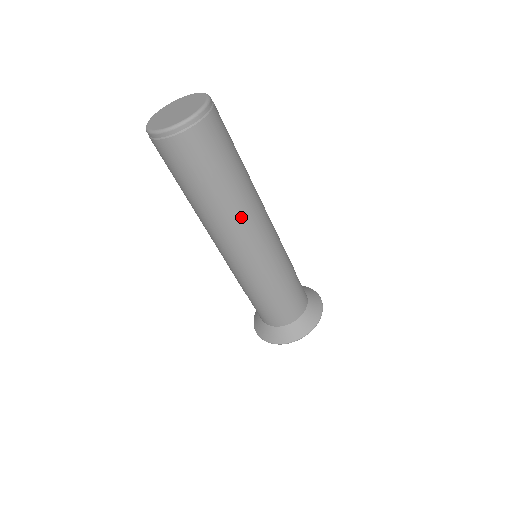
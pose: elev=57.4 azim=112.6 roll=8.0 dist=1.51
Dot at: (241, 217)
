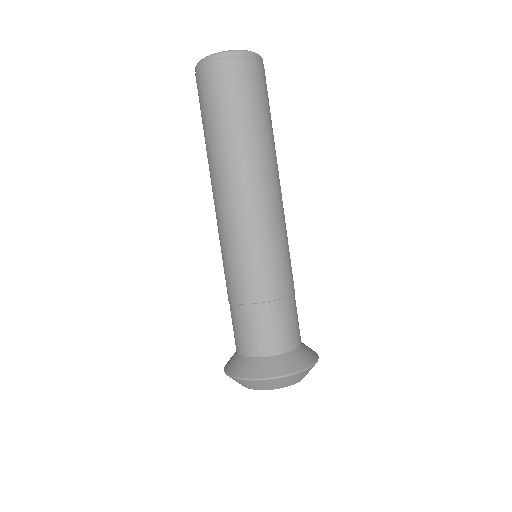
Dot at: (256, 173)
